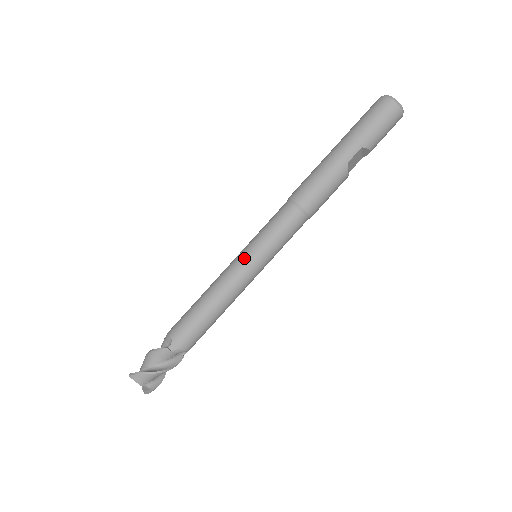
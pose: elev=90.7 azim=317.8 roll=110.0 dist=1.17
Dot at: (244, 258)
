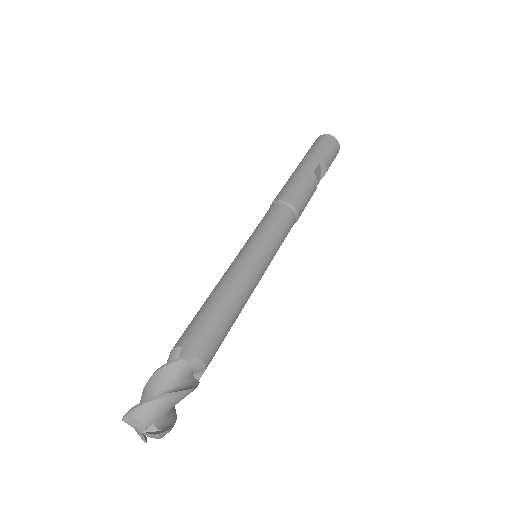
Dot at: (247, 250)
